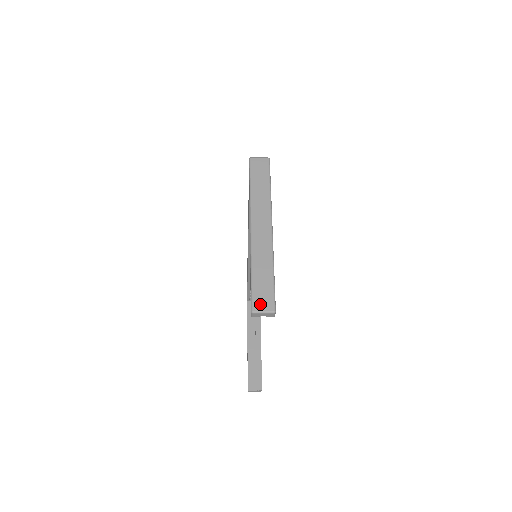
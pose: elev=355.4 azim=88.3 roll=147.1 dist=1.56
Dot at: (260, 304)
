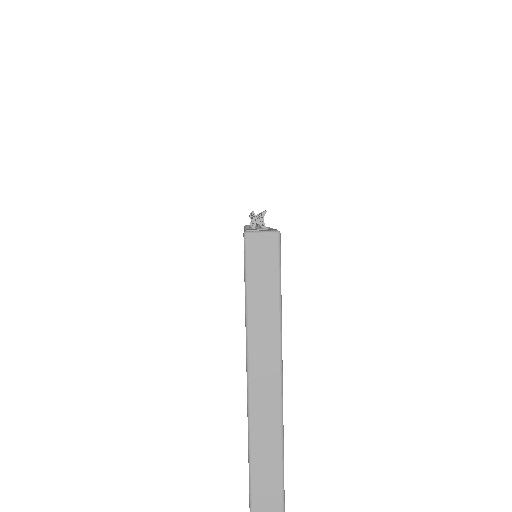
Dot at: (262, 503)
